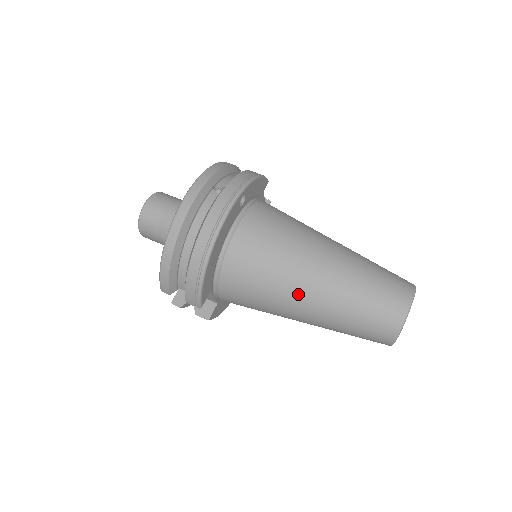
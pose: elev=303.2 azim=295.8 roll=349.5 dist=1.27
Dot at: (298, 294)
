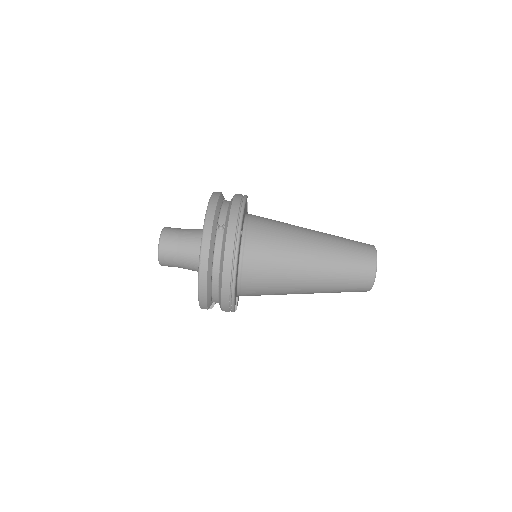
Dot at: (300, 282)
